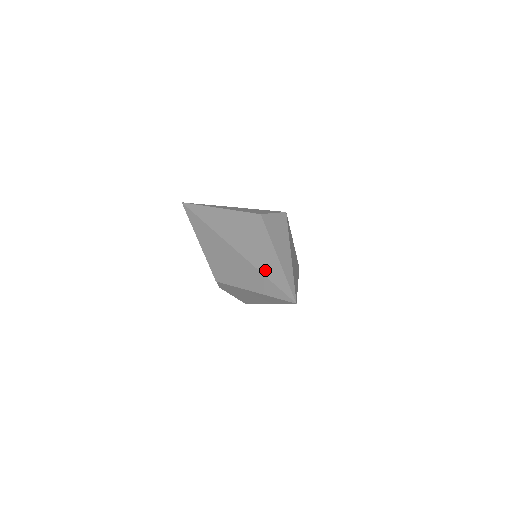
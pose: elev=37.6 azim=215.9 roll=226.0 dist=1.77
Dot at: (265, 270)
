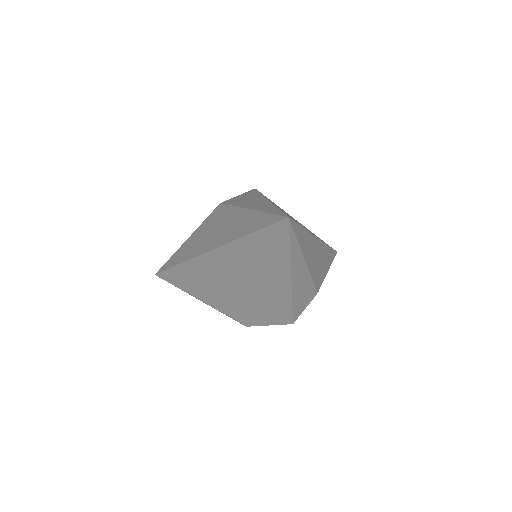
Dot at: (242, 232)
